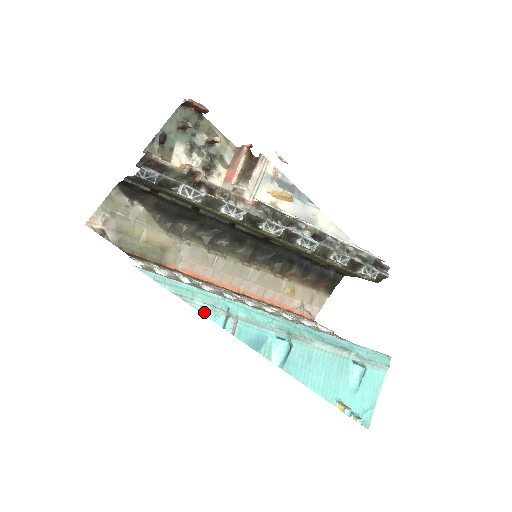
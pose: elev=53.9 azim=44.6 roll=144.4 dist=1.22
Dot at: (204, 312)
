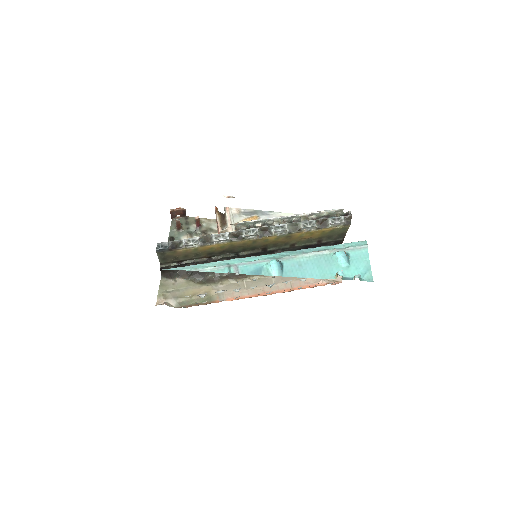
Dot at: (214, 271)
